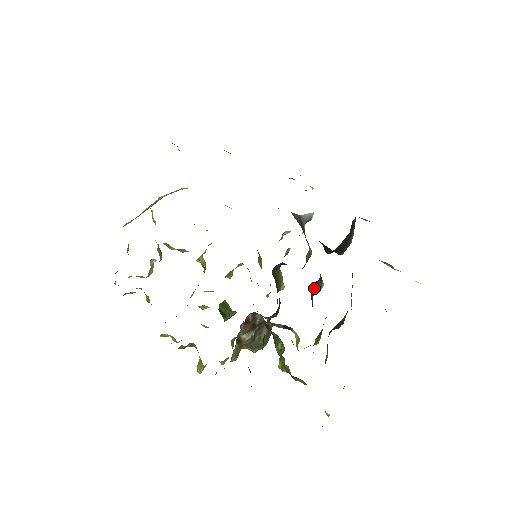
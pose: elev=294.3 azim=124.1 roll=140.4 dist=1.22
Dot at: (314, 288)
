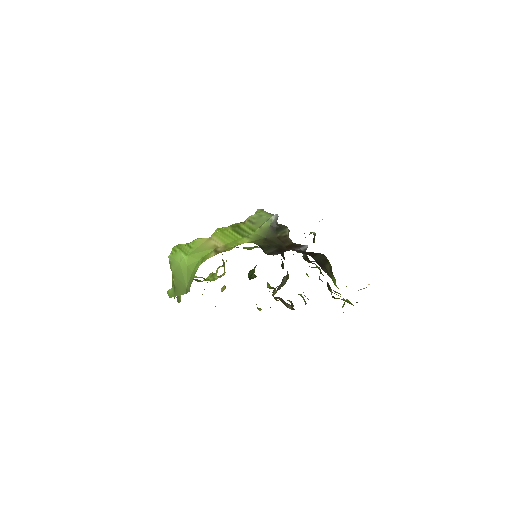
Dot at: occluded
